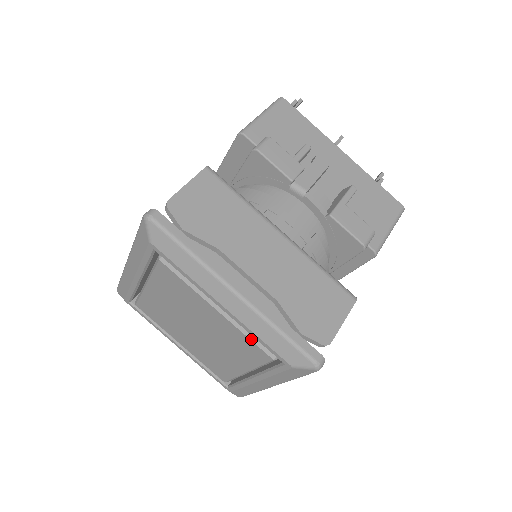
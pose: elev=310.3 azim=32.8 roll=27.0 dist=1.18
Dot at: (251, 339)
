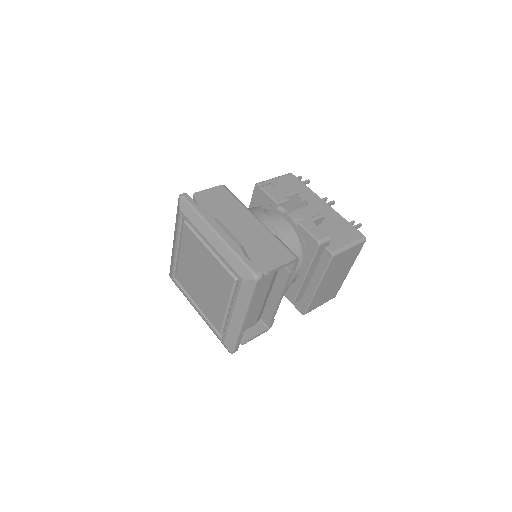
Dot at: (224, 266)
